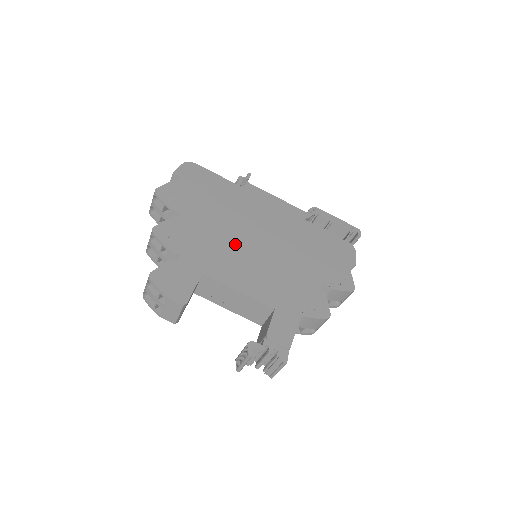
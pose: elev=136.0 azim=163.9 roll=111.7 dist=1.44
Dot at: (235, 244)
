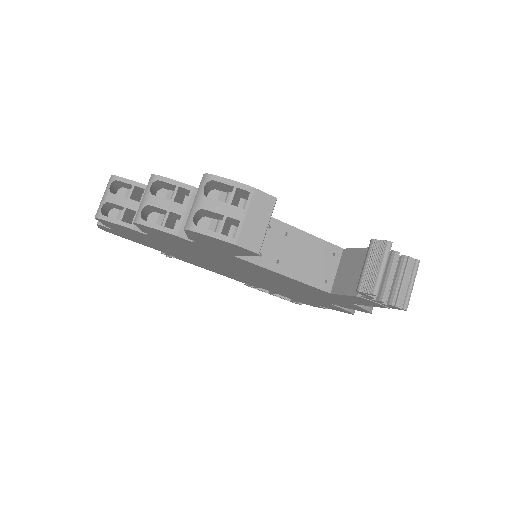
Dot at: occluded
